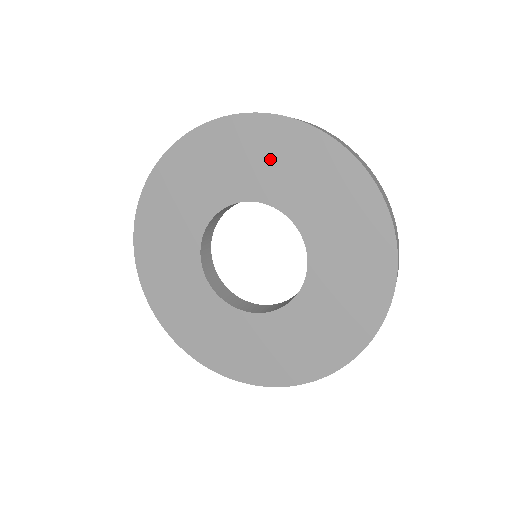
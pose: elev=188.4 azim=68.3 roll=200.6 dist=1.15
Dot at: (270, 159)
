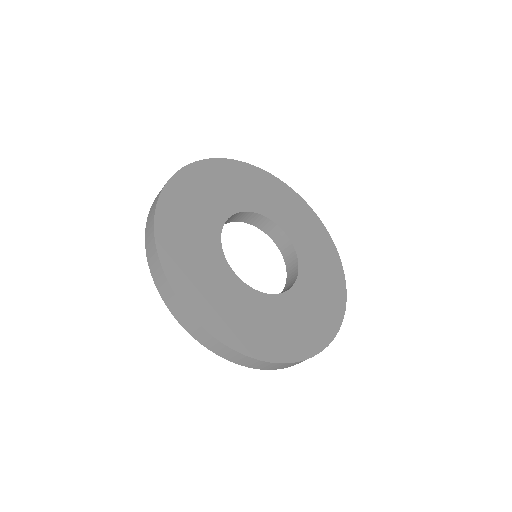
Dot at: (280, 201)
